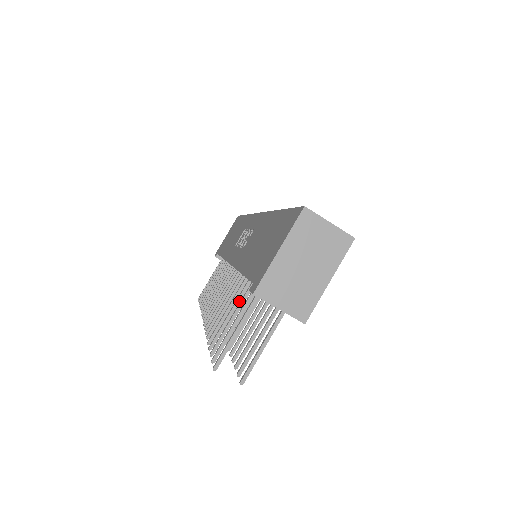
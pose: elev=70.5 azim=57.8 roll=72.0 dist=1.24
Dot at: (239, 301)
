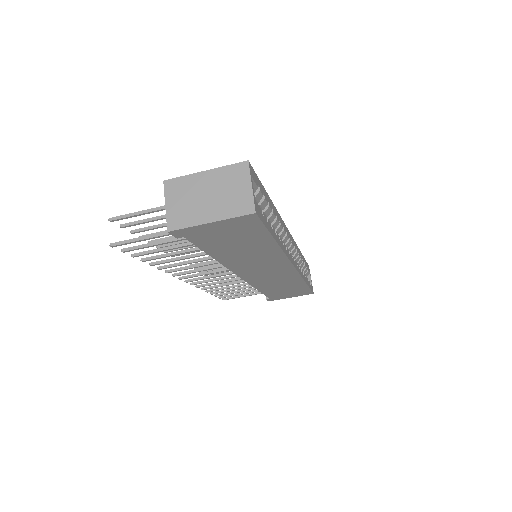
Dot at: occluded
